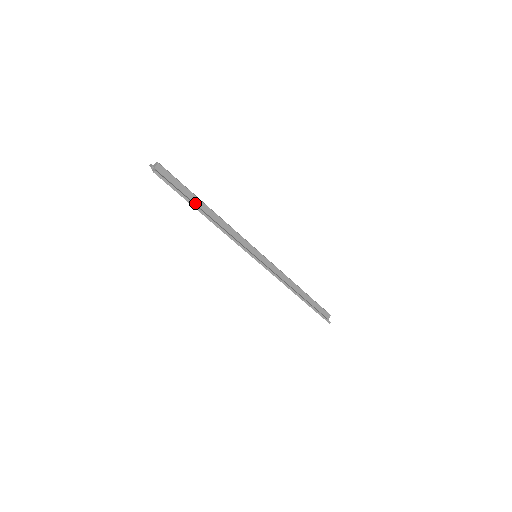
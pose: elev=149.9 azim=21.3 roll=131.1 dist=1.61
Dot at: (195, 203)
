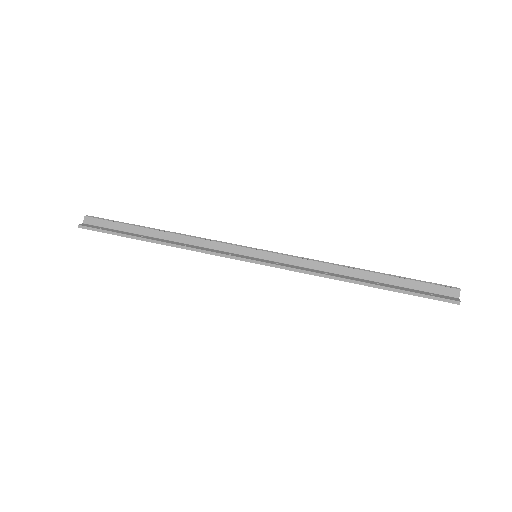
Dot at: (140, 234)
